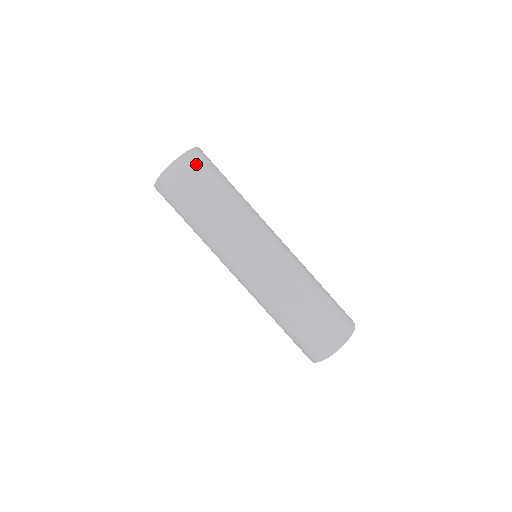
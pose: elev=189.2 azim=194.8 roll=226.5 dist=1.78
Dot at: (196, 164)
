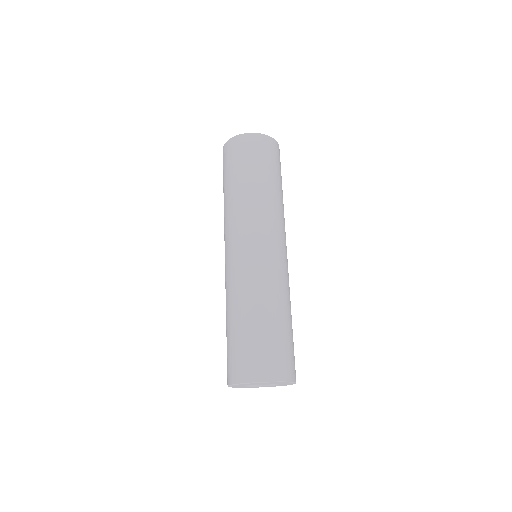
Dot at: (240, 147)
